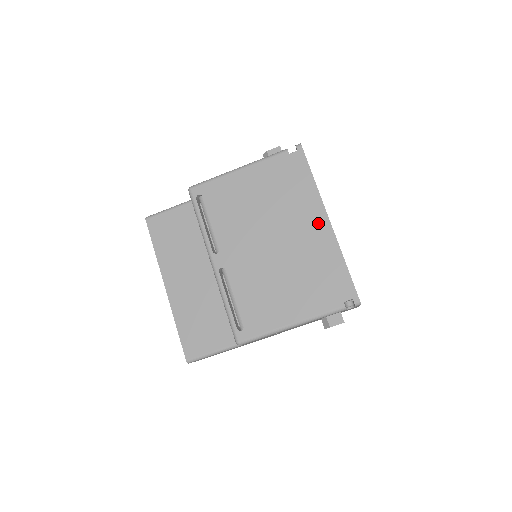
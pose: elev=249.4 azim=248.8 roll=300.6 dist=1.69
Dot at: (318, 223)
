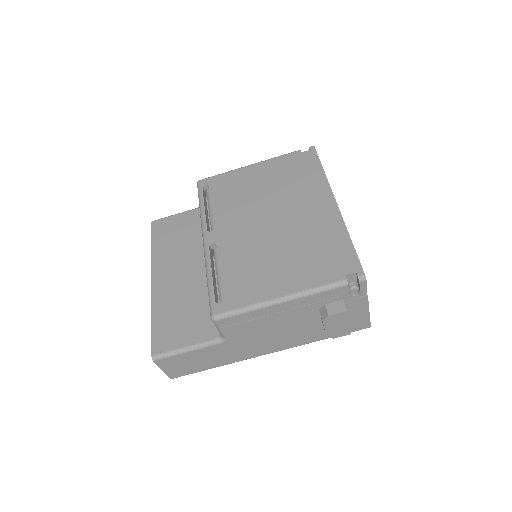
Dot at: (323, 204)
